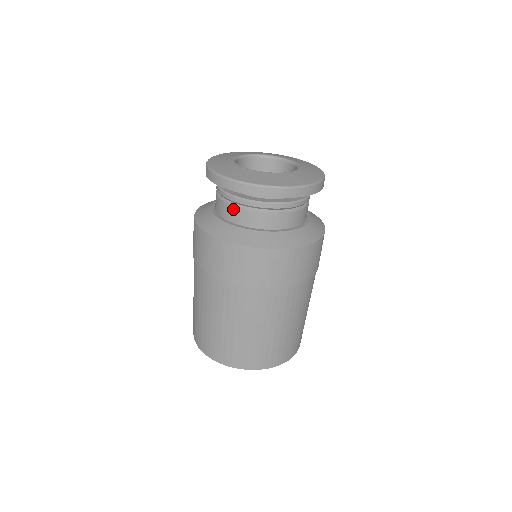
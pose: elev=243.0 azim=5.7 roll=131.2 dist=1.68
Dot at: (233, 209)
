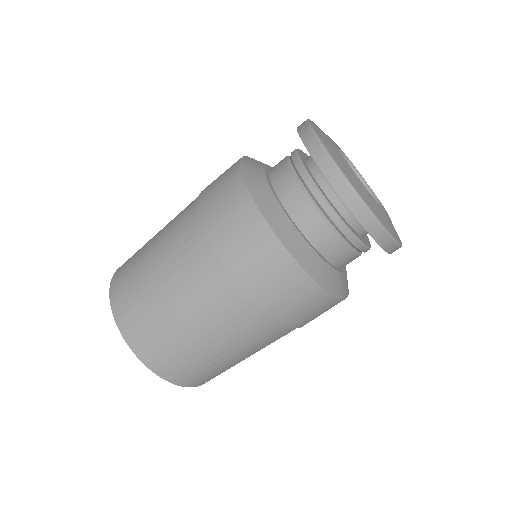
Dot at: (339, 246)
